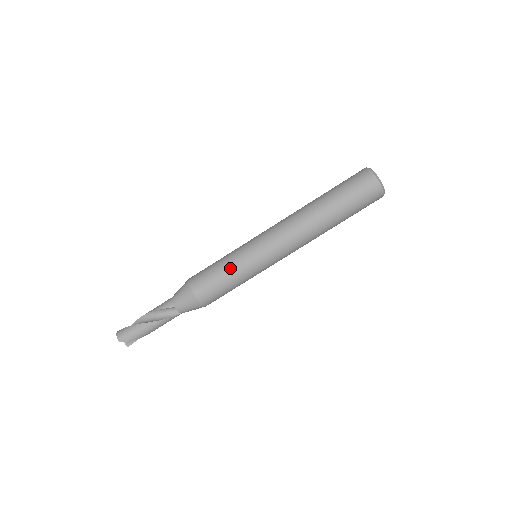
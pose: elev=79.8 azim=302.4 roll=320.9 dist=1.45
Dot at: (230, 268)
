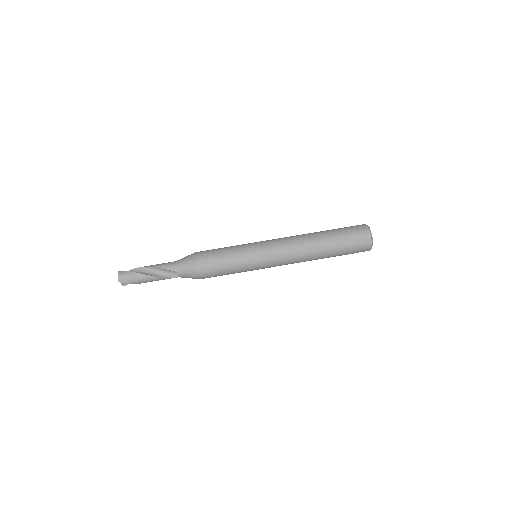
Dot at: (234, 260)
